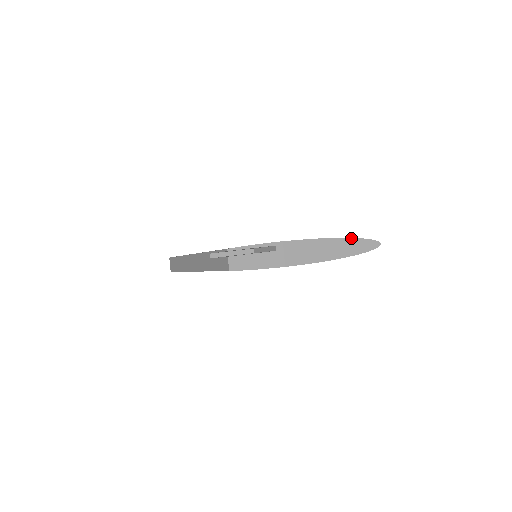
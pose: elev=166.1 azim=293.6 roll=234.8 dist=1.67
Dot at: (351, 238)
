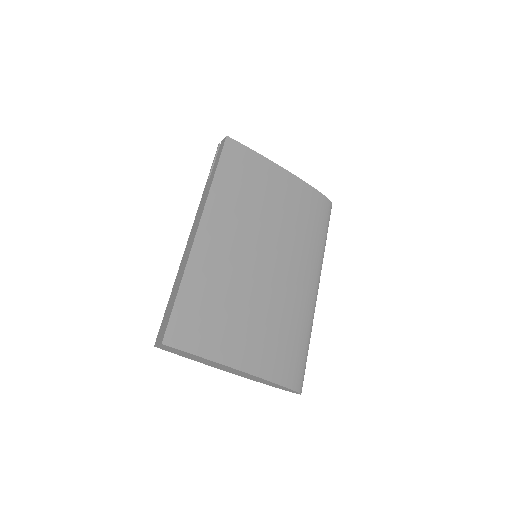
Dot at: occluded
